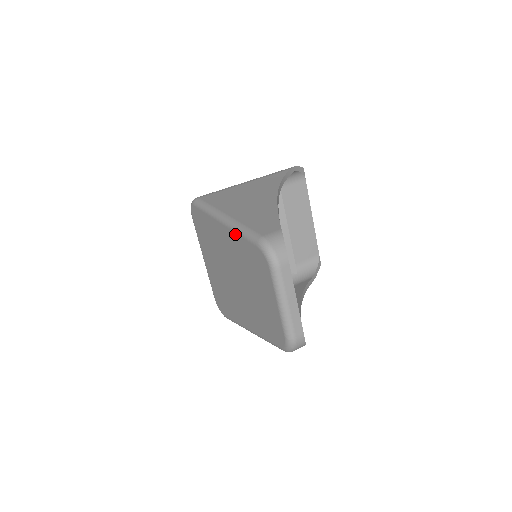
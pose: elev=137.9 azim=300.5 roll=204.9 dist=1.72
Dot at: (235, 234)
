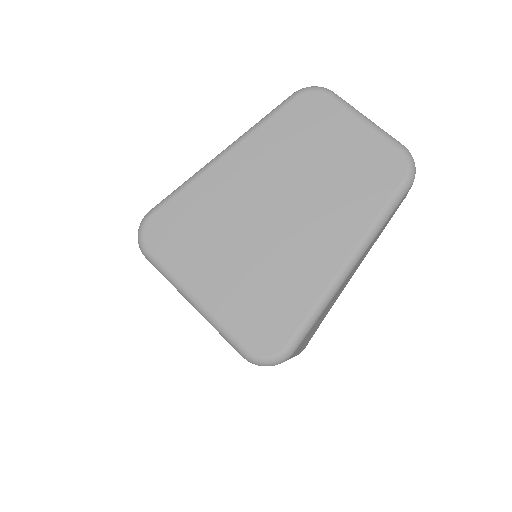
Dot at: (256, 133)
